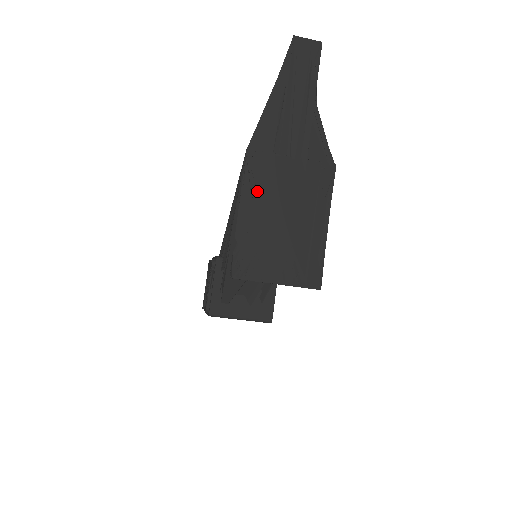
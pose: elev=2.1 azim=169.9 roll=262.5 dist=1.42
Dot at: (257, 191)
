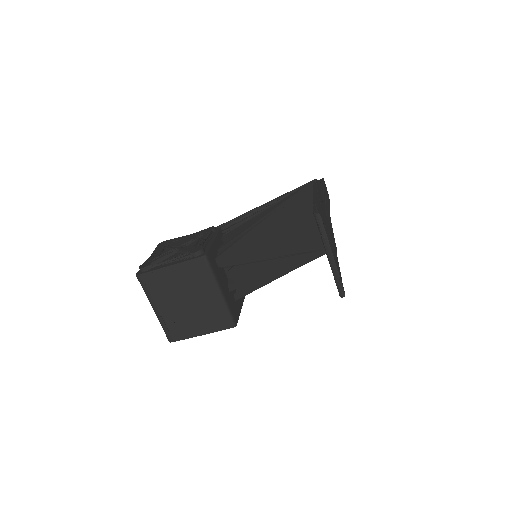
Dot at: (320, 201)
